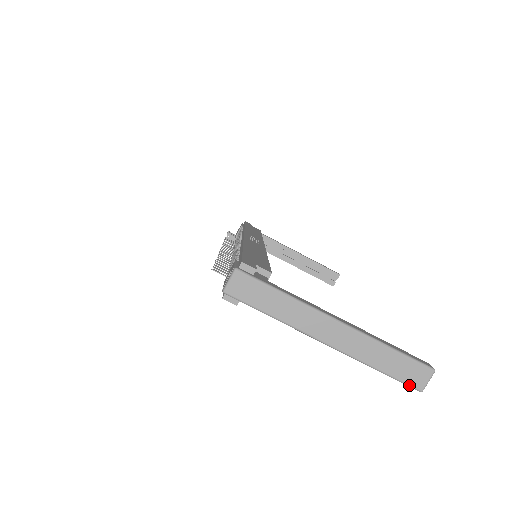
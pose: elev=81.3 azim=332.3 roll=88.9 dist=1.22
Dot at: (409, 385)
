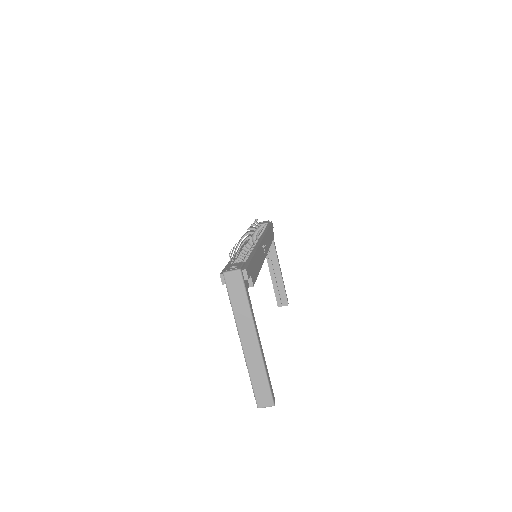
Dot at: (256, 399)
